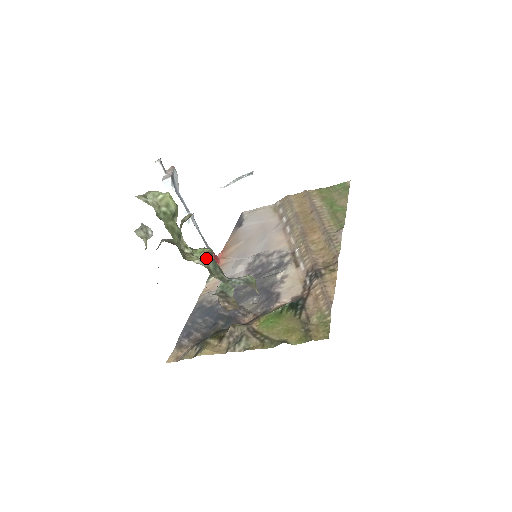
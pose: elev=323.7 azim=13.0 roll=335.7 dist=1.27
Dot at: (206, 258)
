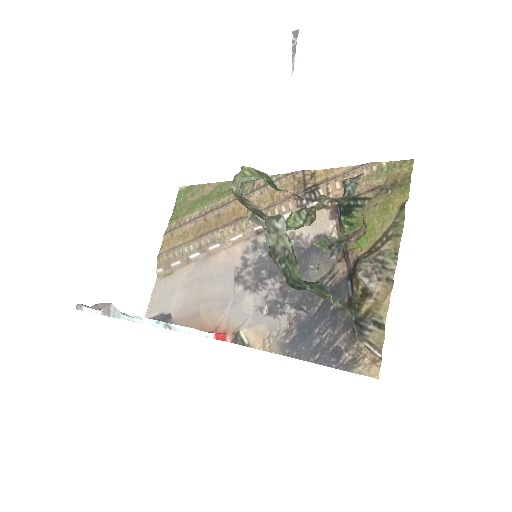
Dot at: occluded
